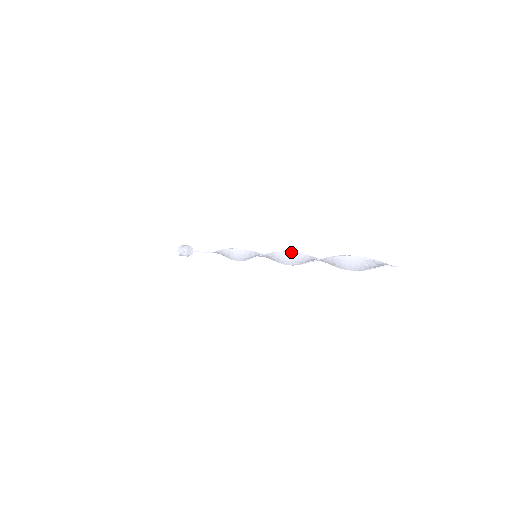
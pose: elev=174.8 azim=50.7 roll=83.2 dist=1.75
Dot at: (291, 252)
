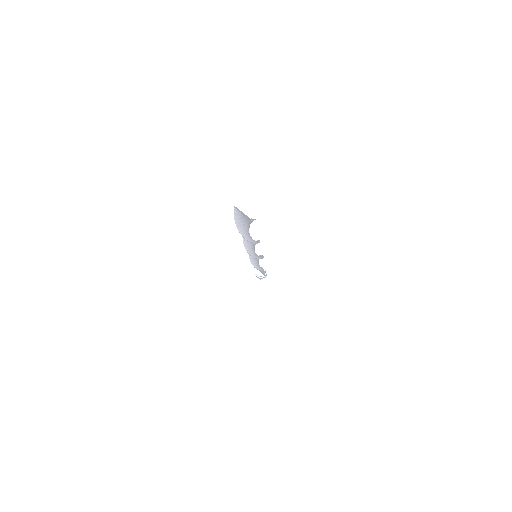
Dot at: (258, 240)
